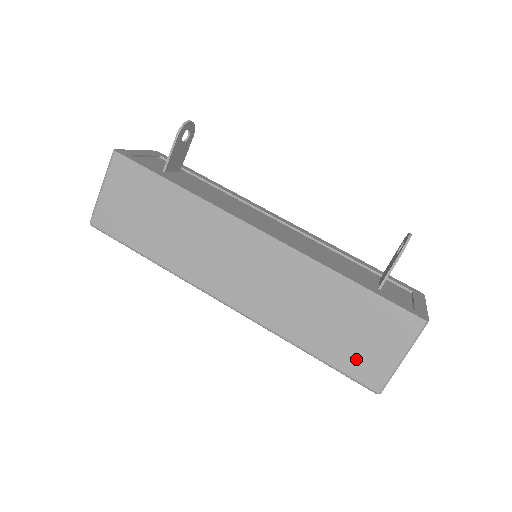
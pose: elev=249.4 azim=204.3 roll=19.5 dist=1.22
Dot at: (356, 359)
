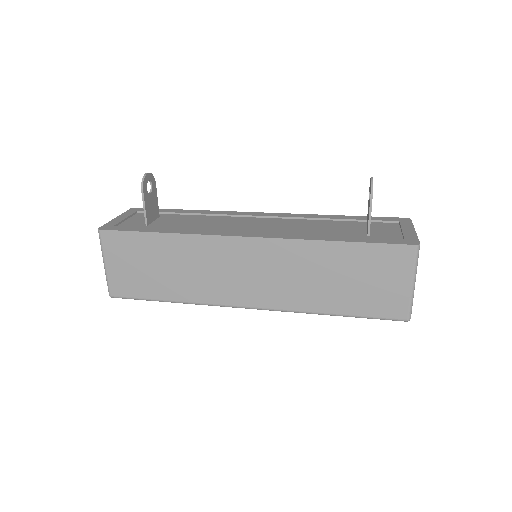
Dot at: (377, 302)
